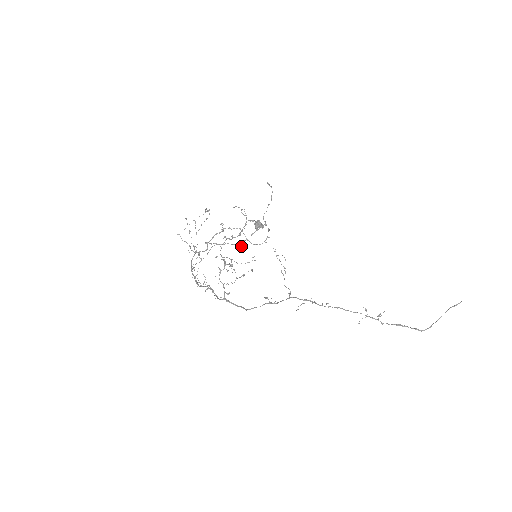
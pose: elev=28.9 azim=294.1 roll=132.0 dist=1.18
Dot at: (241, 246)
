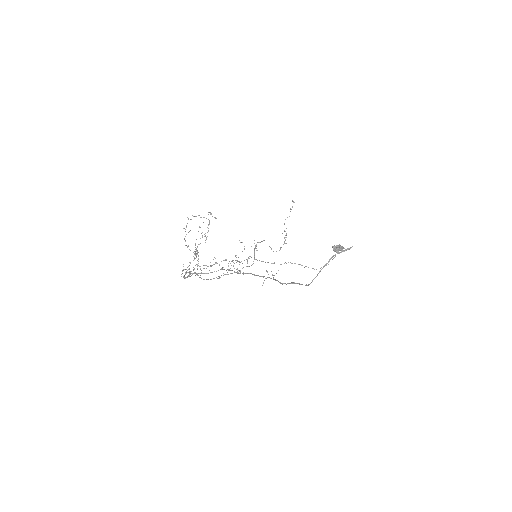
Dot at: occluded
